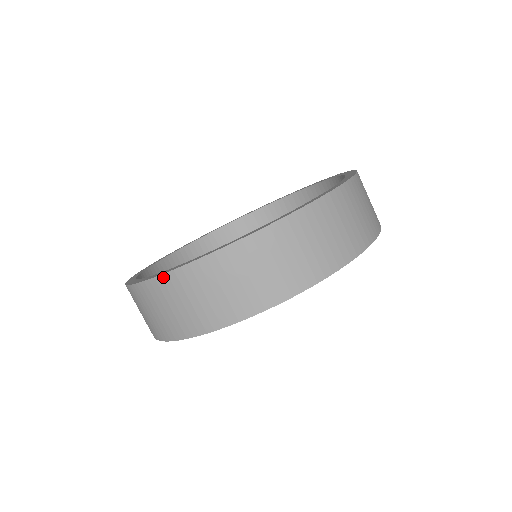
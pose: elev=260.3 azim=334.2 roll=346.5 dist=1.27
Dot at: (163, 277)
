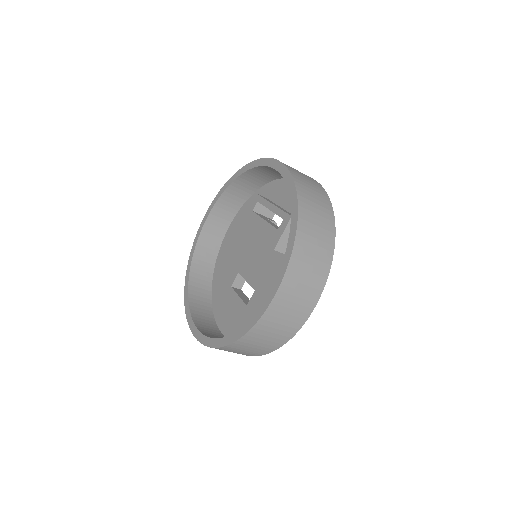
Dot at: (187, 316)
